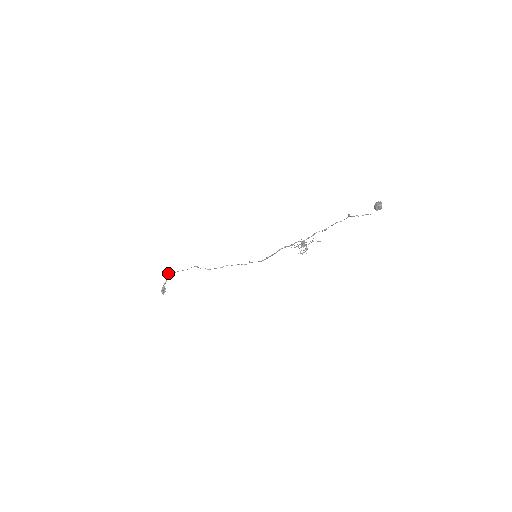
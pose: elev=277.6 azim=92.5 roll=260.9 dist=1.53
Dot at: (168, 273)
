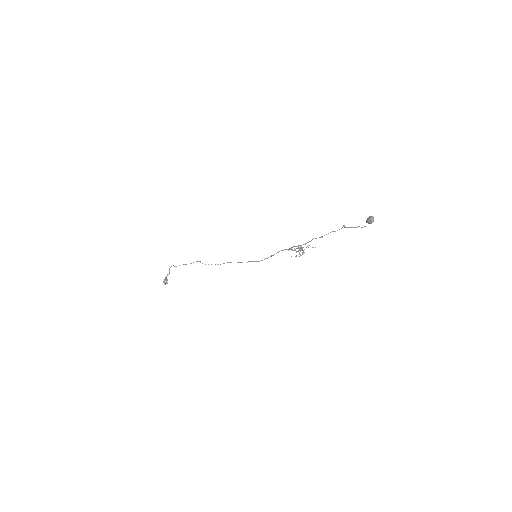
Dot at: occluded
